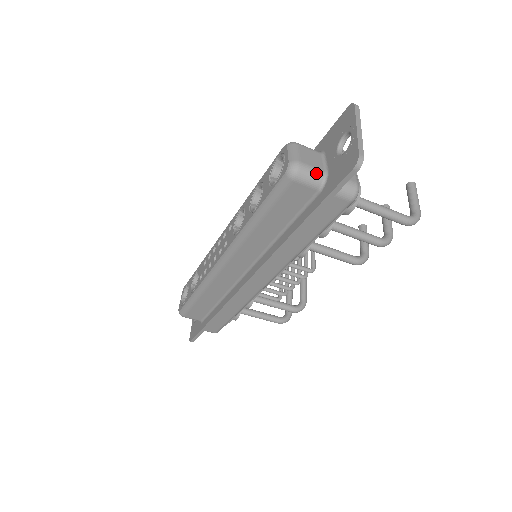
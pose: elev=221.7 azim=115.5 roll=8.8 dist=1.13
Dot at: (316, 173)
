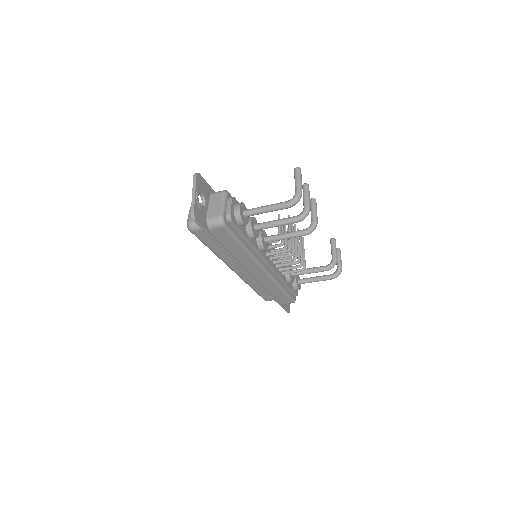
Dot at: occluded
